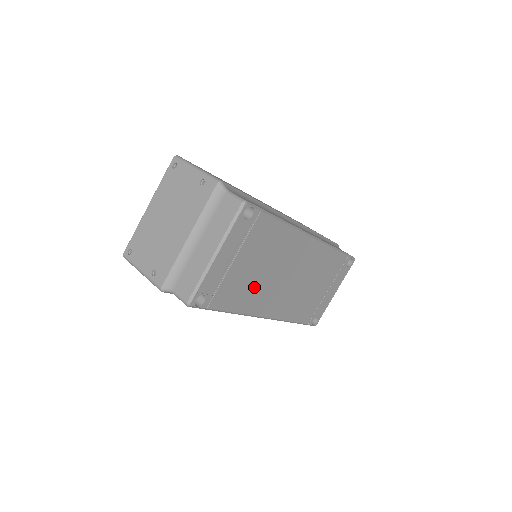
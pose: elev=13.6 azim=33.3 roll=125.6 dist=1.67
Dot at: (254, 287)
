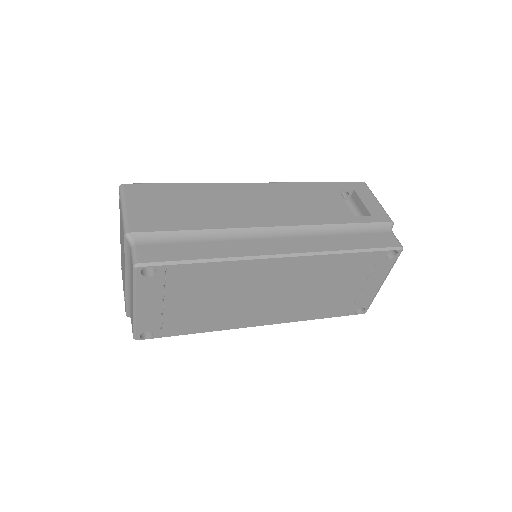
Dot at: (217, 312)
